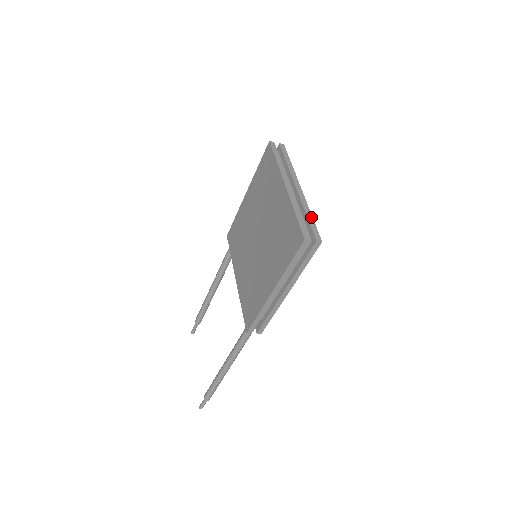
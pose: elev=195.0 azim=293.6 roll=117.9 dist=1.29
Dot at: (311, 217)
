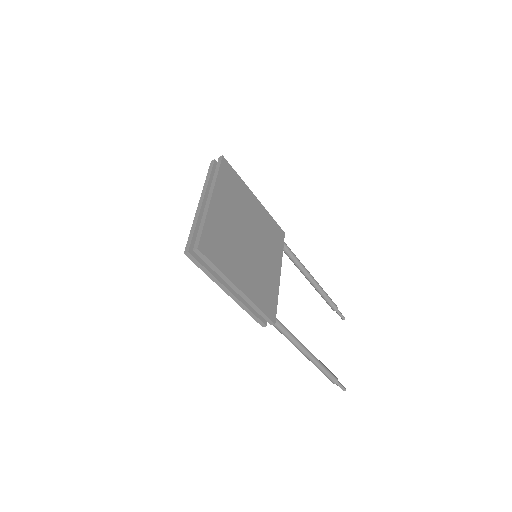
Dot at: (202, 226)
